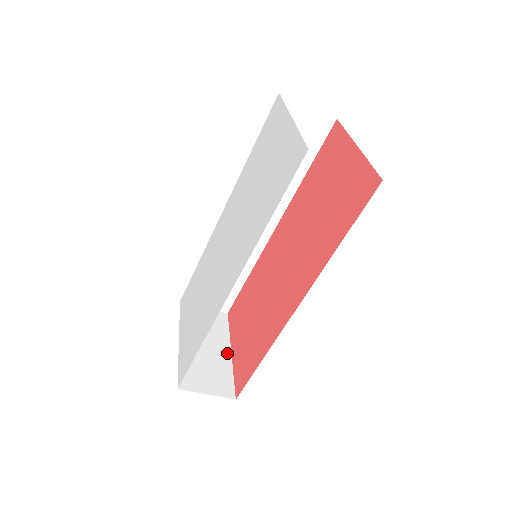
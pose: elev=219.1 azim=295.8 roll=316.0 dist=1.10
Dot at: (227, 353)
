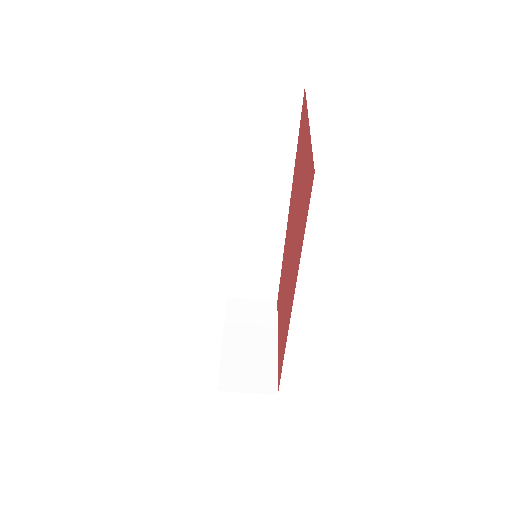
Dot at: (273, 345)
